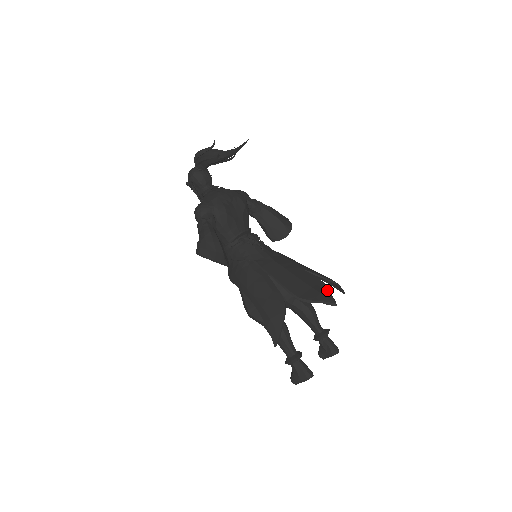
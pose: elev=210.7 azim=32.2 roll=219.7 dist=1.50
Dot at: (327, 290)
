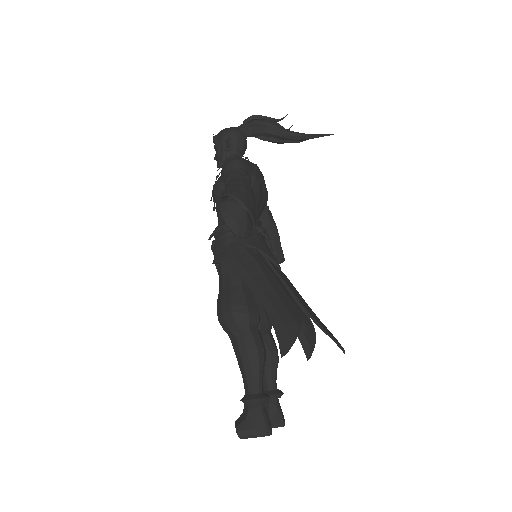
Dot at: occluded
